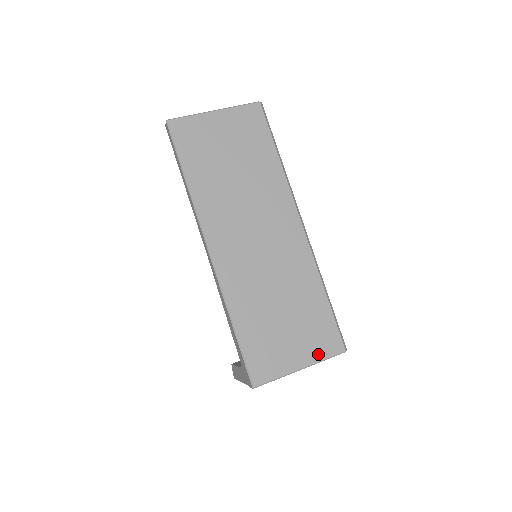
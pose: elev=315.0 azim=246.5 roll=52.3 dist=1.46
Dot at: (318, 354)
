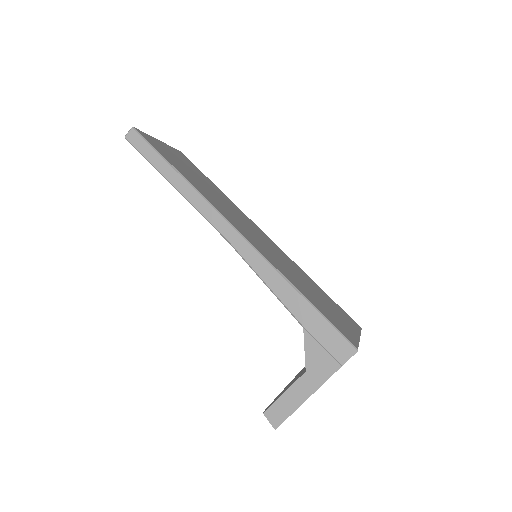
Dot at: (355, 327)
